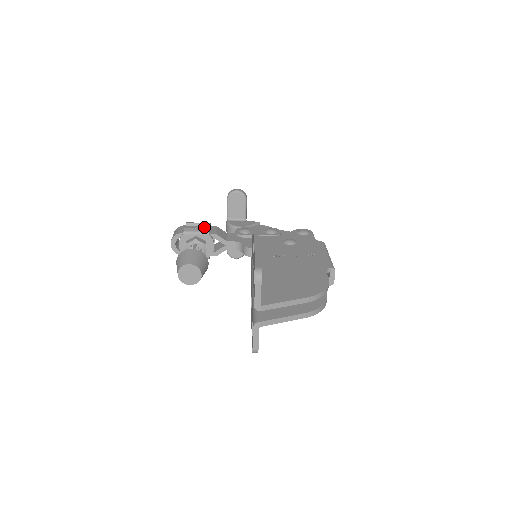
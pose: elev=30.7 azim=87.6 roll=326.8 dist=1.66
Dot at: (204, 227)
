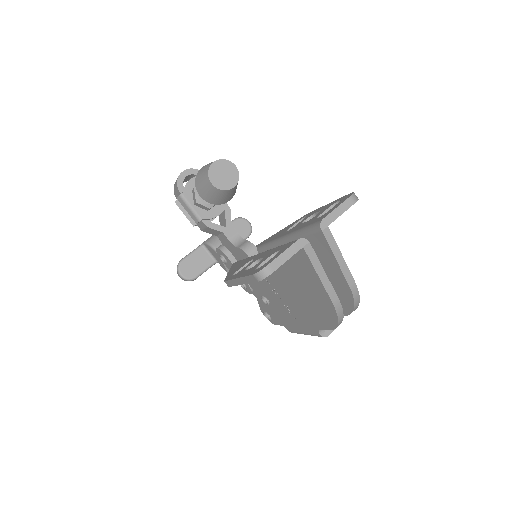
Dot at: occluded
